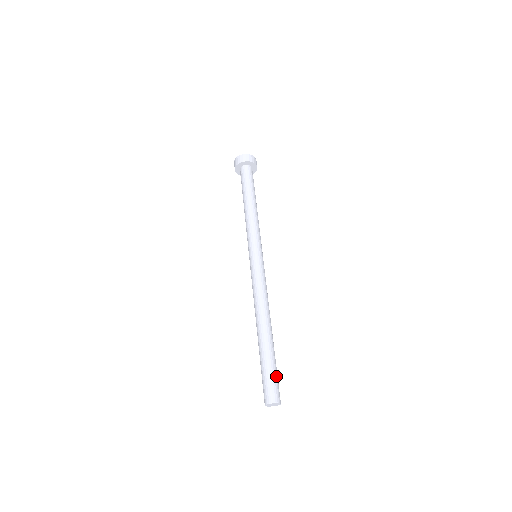
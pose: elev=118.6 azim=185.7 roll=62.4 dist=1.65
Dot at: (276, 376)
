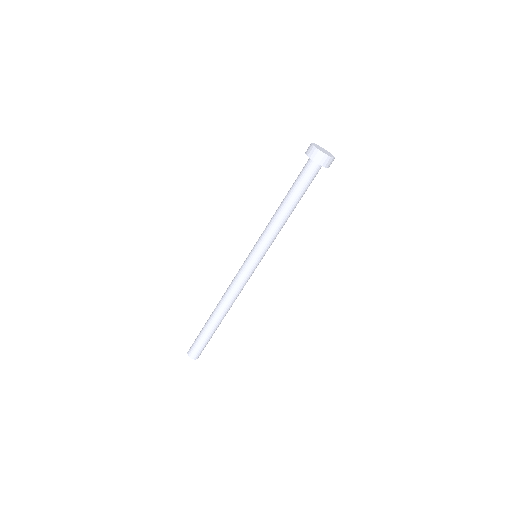
Dot at: occluded
